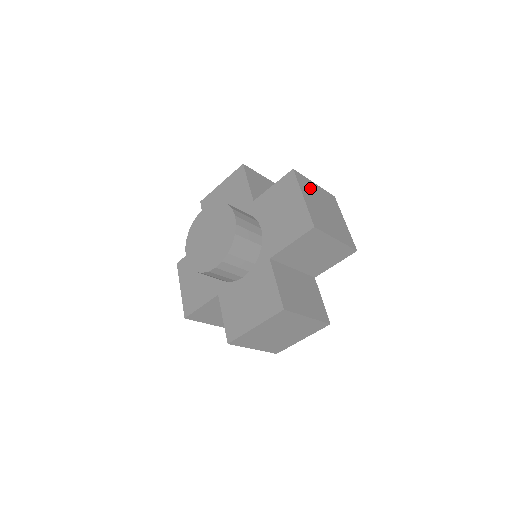
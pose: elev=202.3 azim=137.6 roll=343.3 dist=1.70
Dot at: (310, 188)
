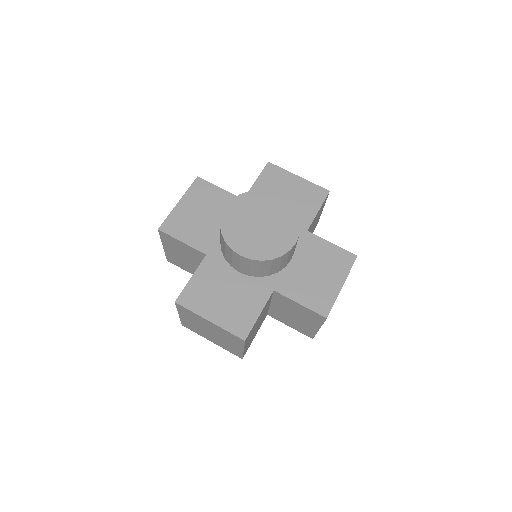
Dot at: occluded
